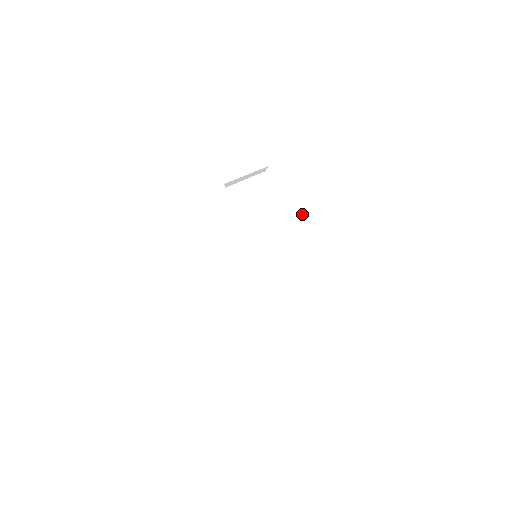
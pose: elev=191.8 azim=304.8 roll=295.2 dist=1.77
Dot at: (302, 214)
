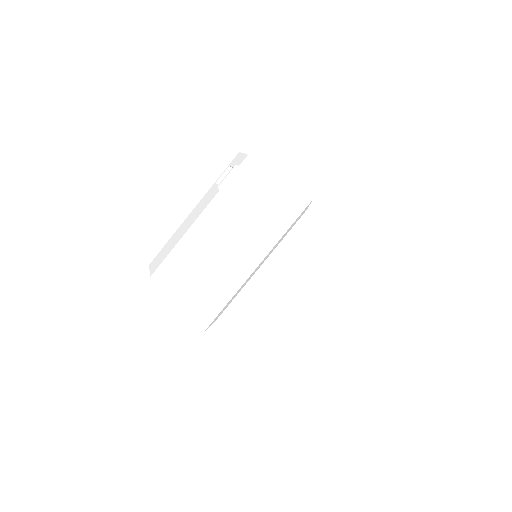
Dot at: occluded
